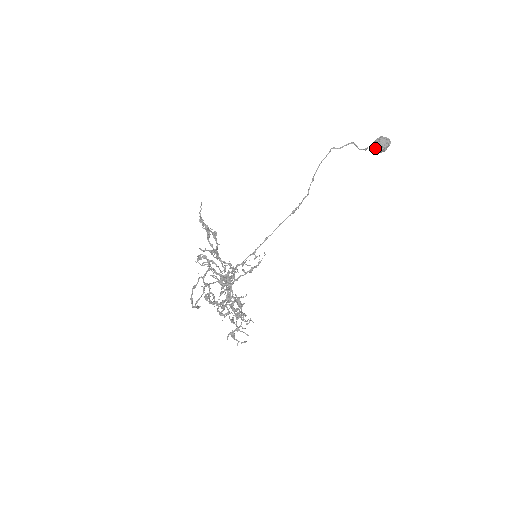
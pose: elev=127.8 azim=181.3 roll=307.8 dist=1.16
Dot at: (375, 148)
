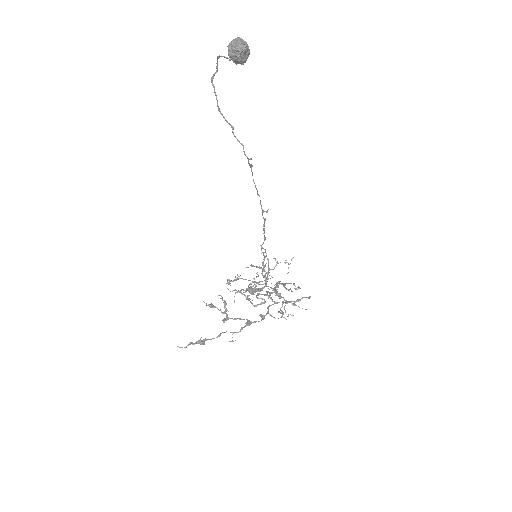
Dot at: occluded
